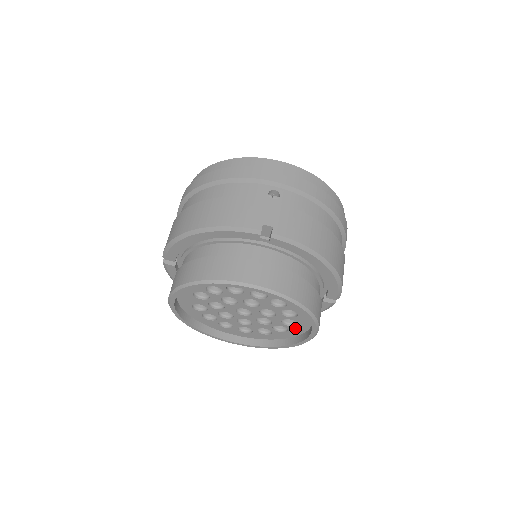
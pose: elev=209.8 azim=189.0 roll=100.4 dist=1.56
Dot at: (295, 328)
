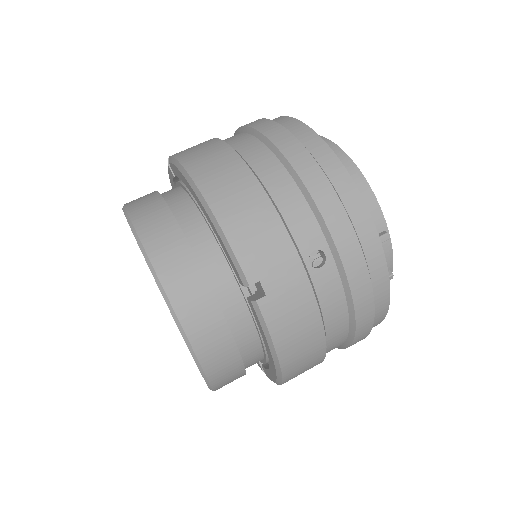
Dot at: occluded
